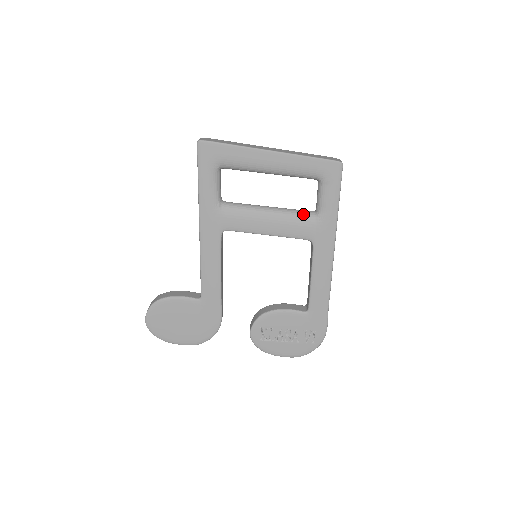
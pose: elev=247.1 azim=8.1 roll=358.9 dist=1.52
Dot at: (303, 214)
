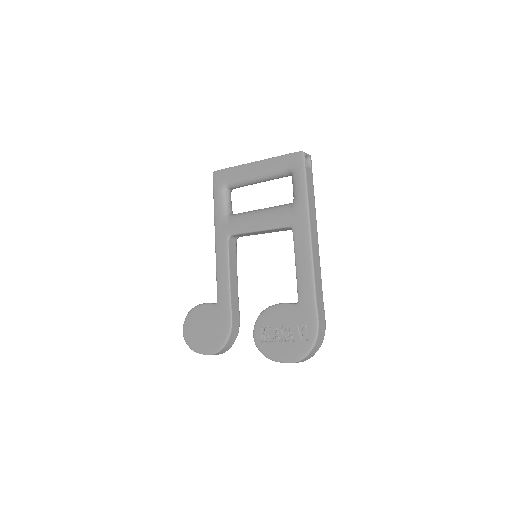
Dot at: (283, 206)
